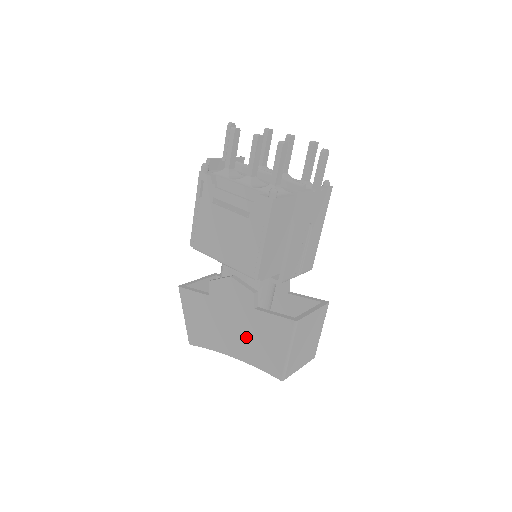
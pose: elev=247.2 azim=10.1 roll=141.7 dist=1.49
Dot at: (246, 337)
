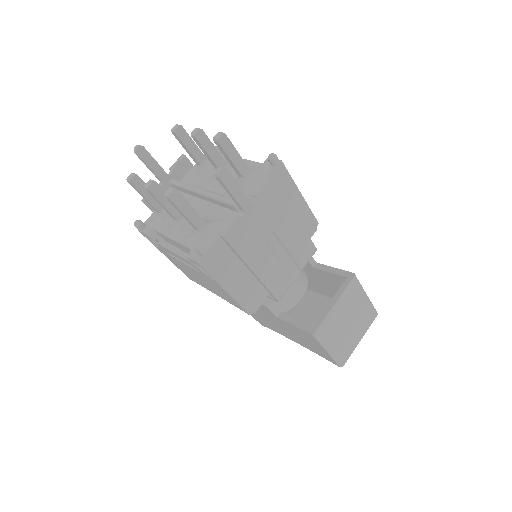
Dot at: (291, 333)
